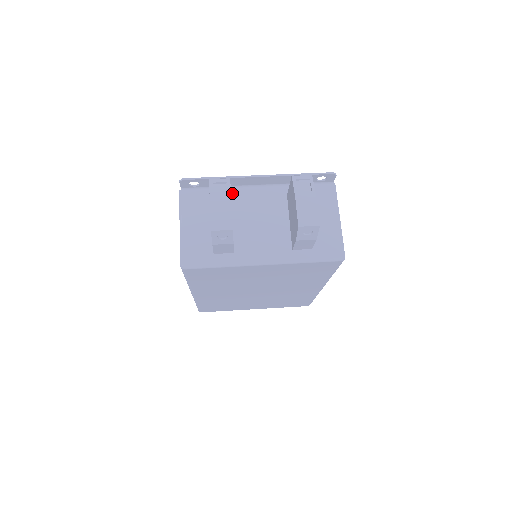
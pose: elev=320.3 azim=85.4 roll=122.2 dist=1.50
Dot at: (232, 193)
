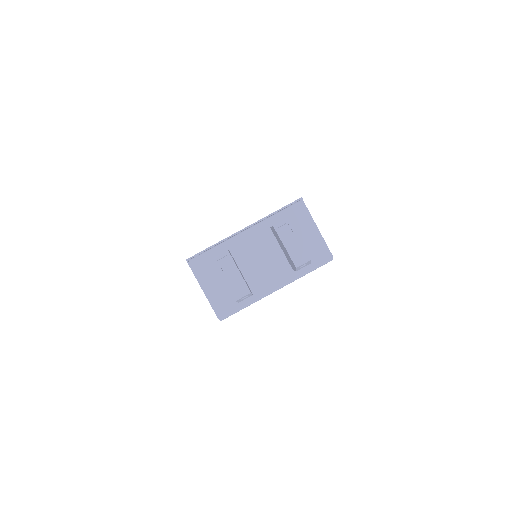
Dot at: (228, 246)
